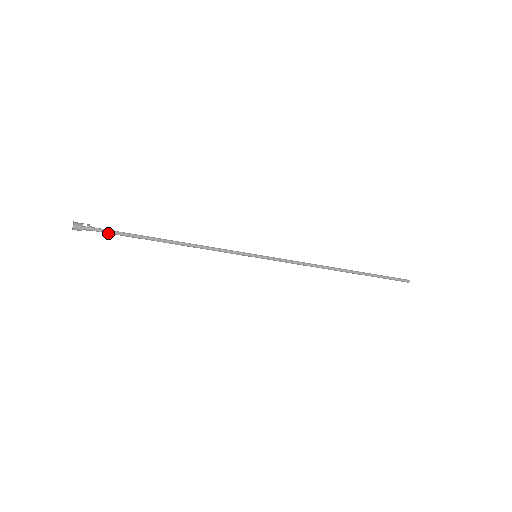
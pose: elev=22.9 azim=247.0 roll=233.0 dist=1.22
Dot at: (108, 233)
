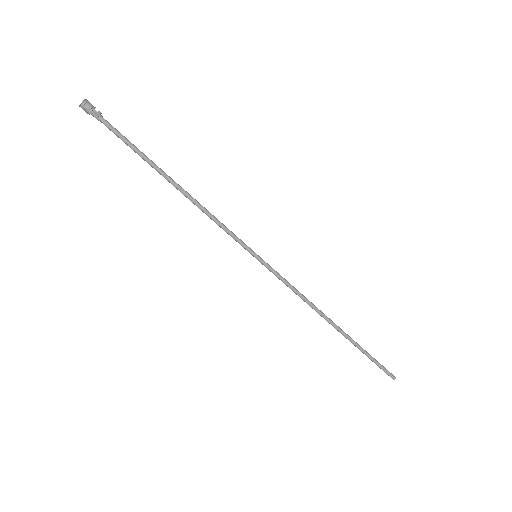
Dot at: (116, 134)
